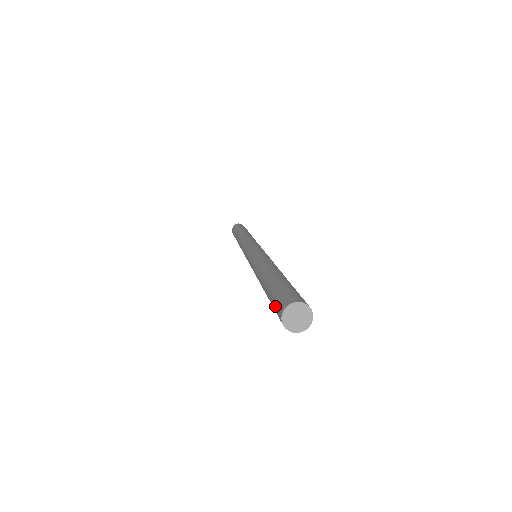
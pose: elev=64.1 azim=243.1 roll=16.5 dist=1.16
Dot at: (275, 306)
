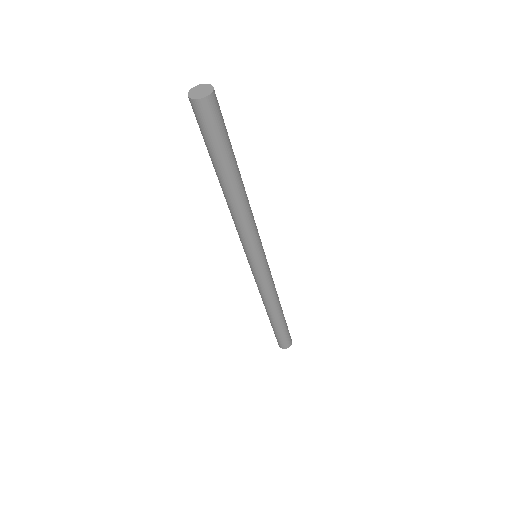
Dot at: (197, 122)
